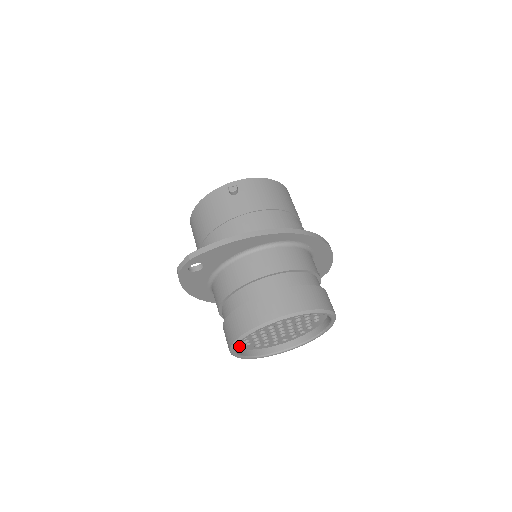
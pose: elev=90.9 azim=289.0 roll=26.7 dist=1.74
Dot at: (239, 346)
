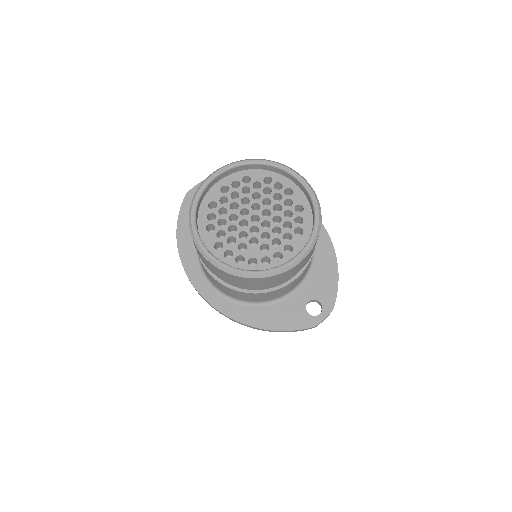
Dot at: (200, 225)
